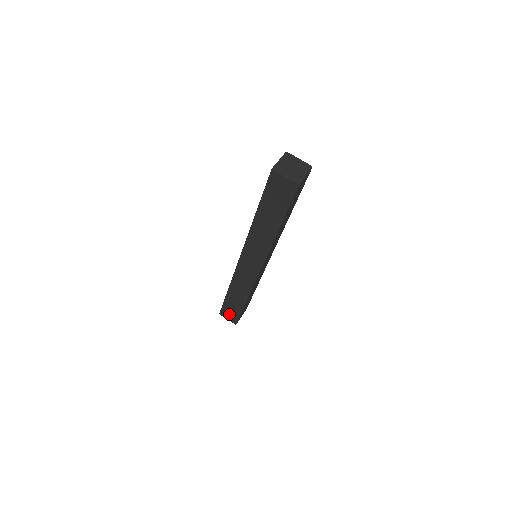
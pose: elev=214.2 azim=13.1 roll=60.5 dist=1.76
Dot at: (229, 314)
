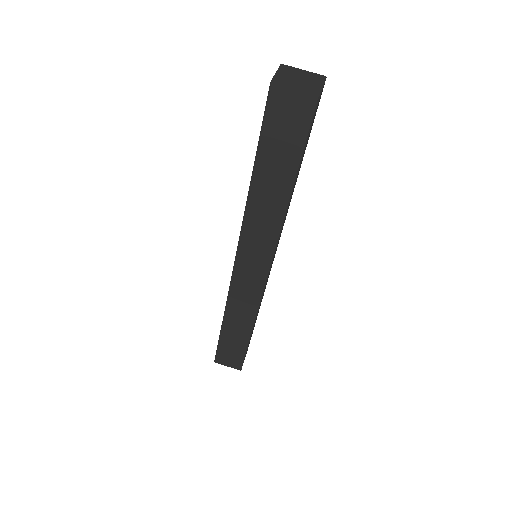
Dot at: (229, 358)
